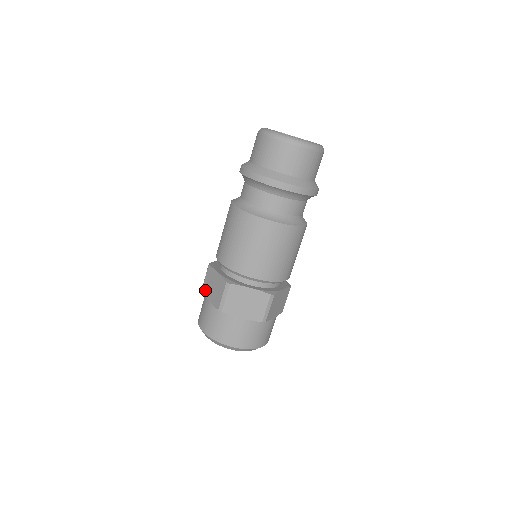
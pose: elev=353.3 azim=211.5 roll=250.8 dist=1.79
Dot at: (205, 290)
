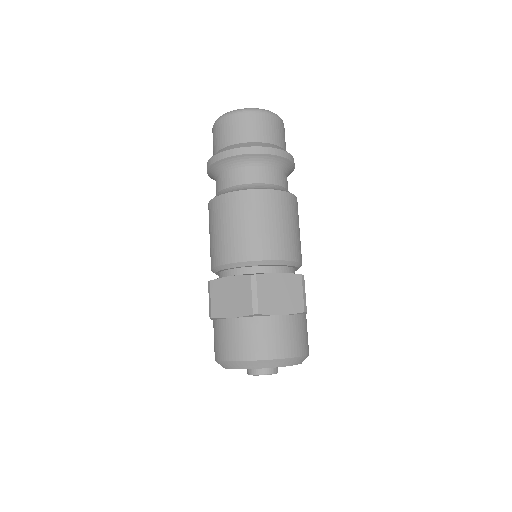
Dot at: occluded
